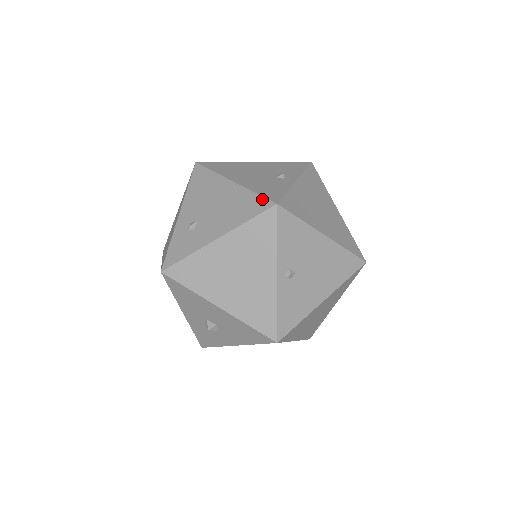
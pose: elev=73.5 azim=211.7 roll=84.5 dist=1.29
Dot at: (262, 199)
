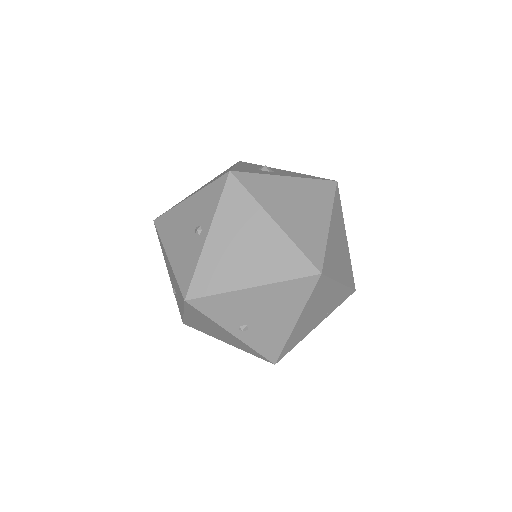
Dot at: (179, 290)
